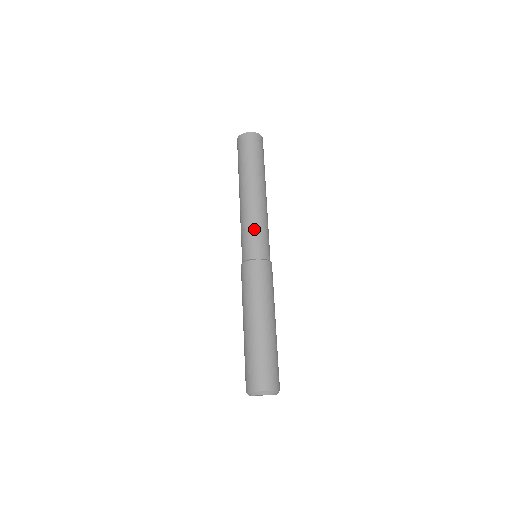
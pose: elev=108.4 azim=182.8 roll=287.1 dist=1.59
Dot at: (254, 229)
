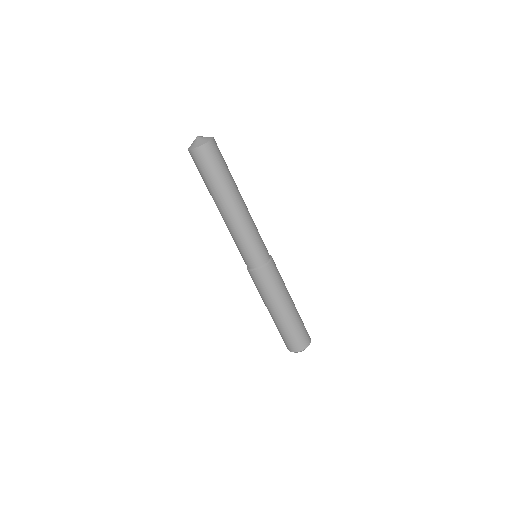
Dot at: (242, 245)
